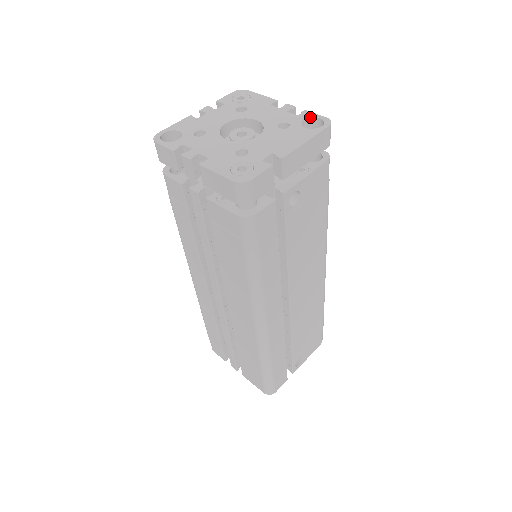
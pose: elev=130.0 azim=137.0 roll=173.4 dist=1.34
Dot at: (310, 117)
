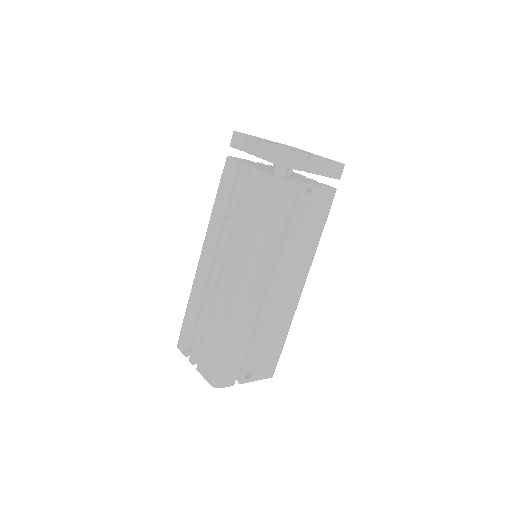
Dot at: (333, 160)
